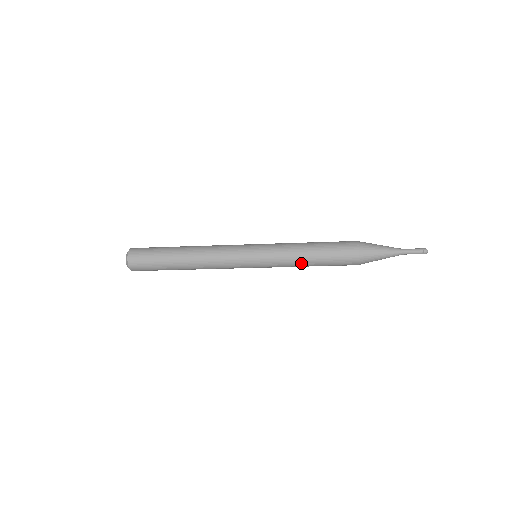
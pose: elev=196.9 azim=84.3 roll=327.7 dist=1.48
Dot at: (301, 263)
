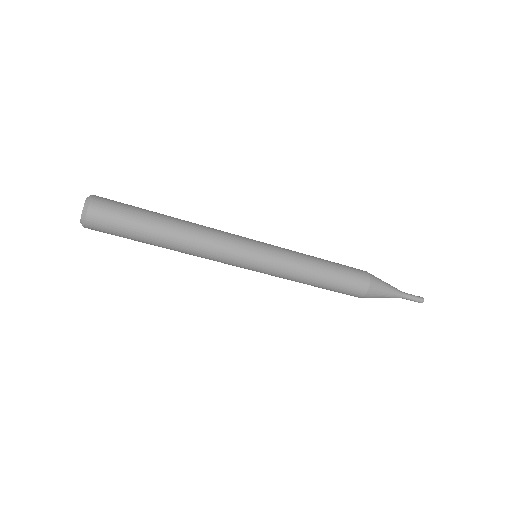
Dot at: (310, 274)
